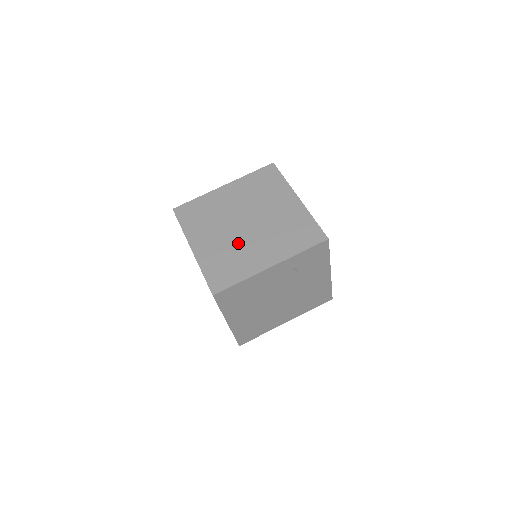
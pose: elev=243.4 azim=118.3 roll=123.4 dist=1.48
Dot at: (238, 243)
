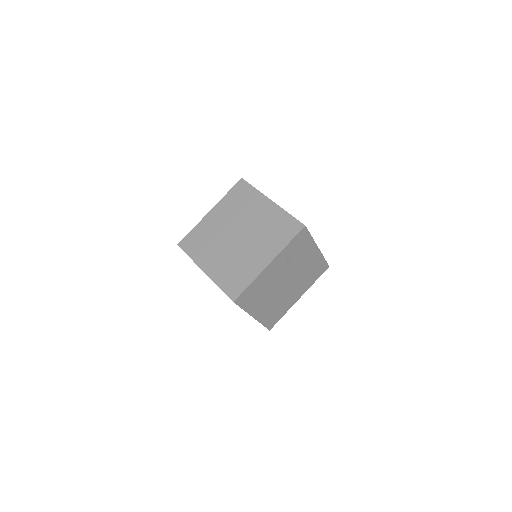
Dot at: (238, 254)
